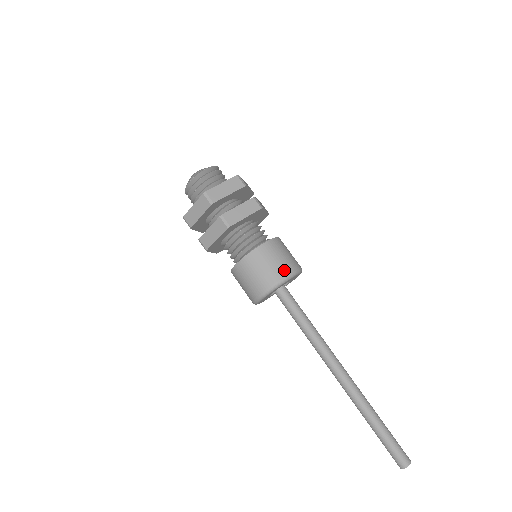
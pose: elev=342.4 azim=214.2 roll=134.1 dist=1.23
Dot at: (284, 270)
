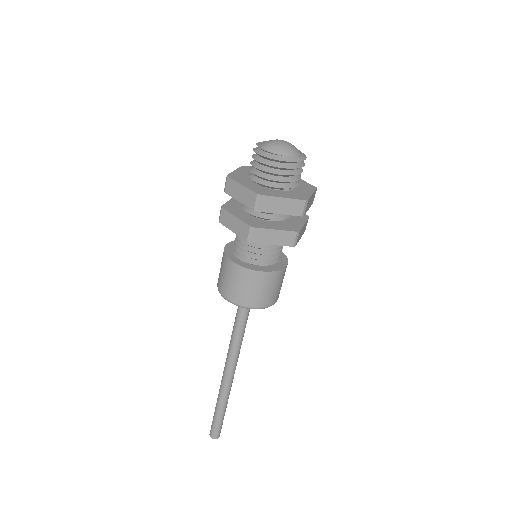
Dot at: occluded
